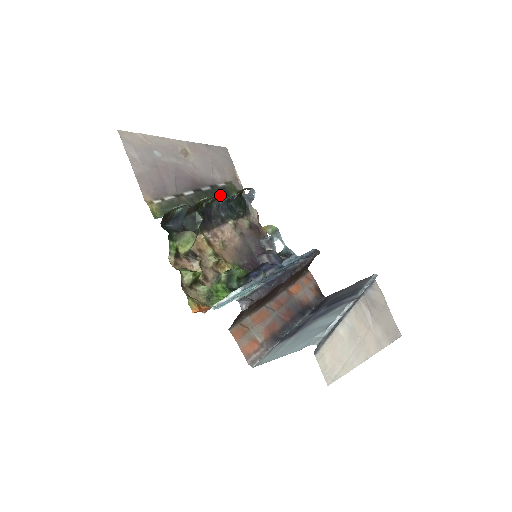
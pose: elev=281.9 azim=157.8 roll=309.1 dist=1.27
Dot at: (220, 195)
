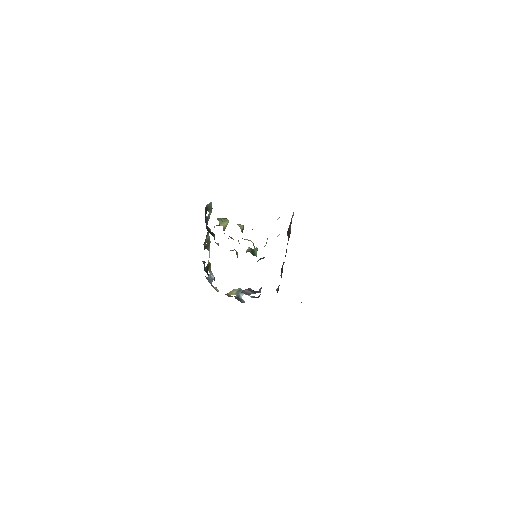
Dot at: occluded
